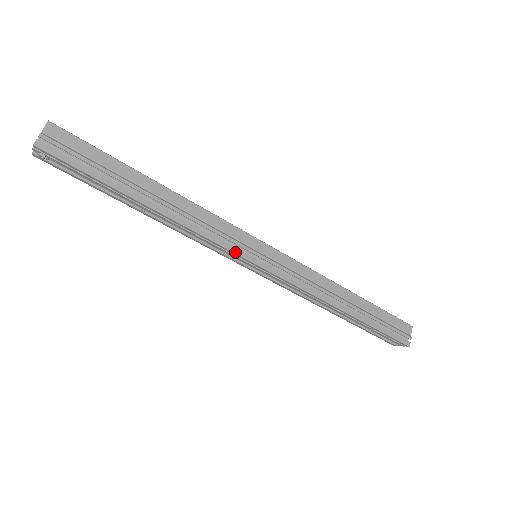
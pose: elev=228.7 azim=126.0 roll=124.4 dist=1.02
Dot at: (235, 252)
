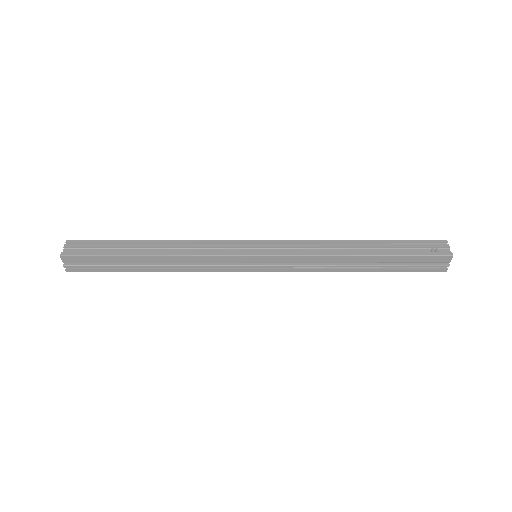
Dot at: occluded
